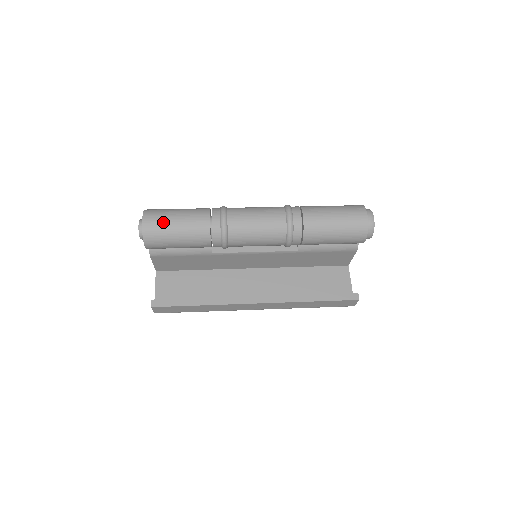
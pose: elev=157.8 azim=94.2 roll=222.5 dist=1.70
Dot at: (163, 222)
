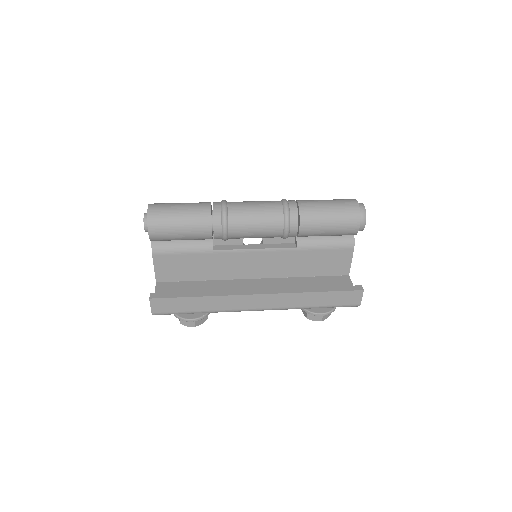
Dot at: (167, 207)
